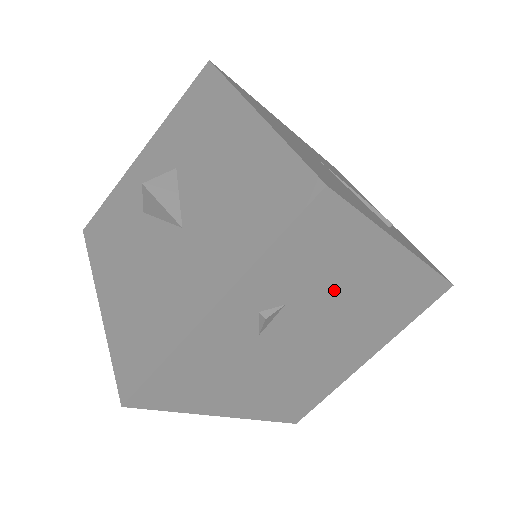
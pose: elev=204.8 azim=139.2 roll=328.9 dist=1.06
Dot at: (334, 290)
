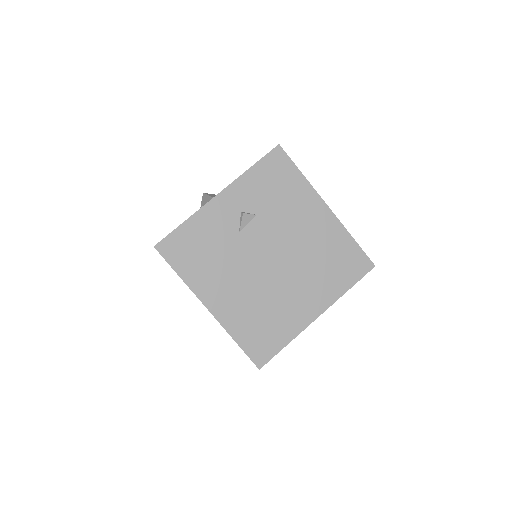
Dot at: (286, 220)
